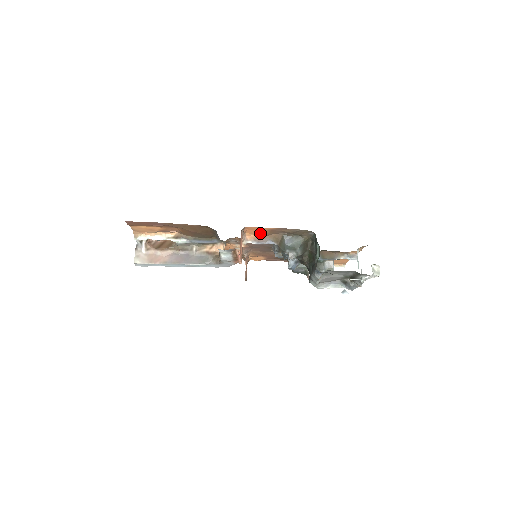
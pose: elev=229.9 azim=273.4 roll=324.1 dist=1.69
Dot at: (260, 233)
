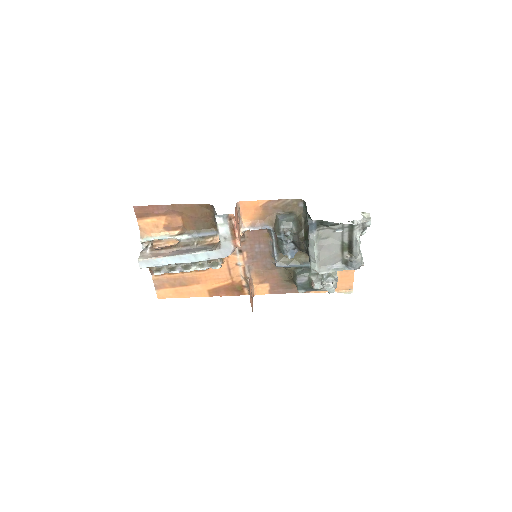
Dot at: (255, 216)
